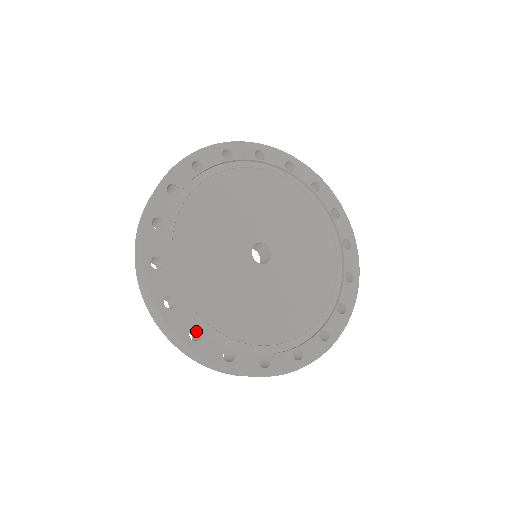
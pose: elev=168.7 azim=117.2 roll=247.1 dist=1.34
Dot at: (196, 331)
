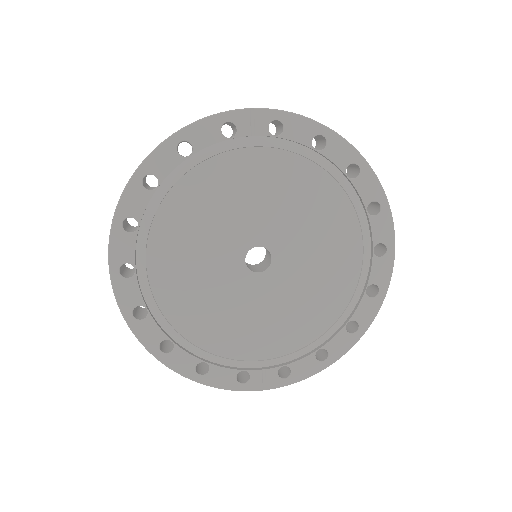
Dot at: occluded
